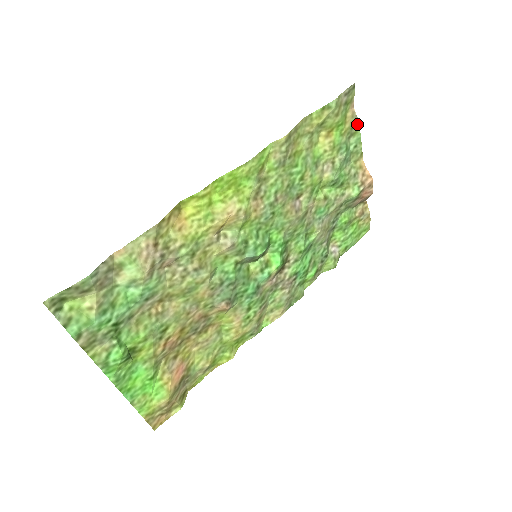
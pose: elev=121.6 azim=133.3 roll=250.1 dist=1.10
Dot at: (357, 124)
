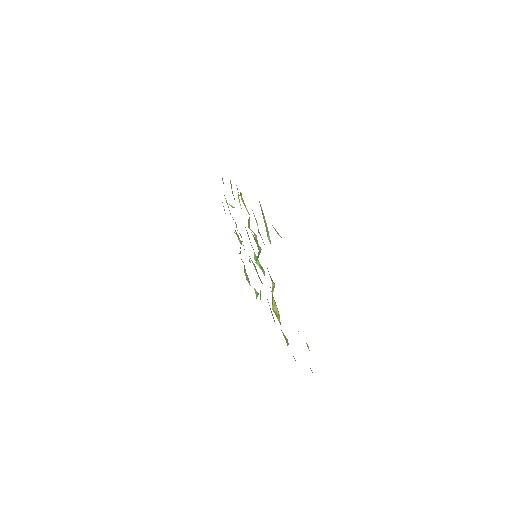
Dot at: occluded
